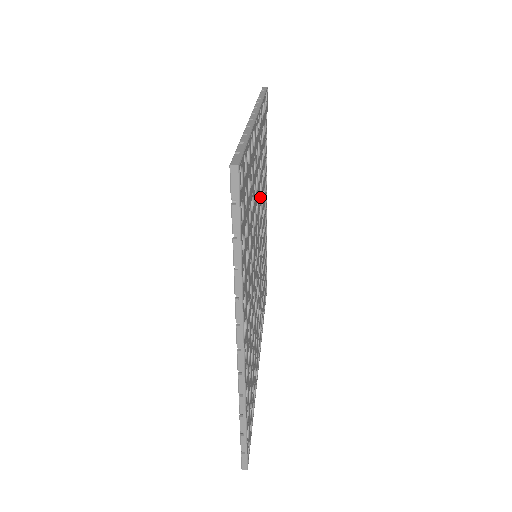
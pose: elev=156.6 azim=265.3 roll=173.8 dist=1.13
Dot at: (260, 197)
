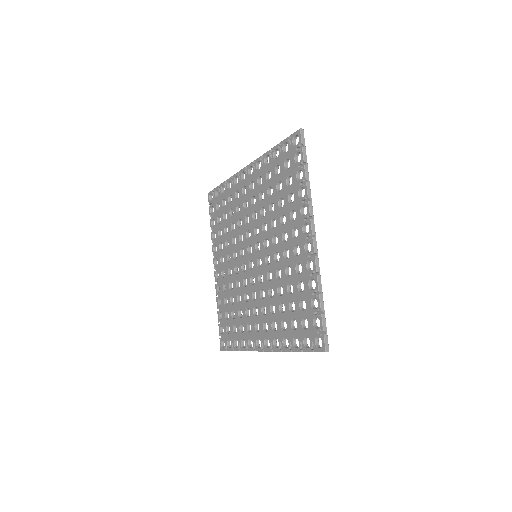
Dot at: occluded
